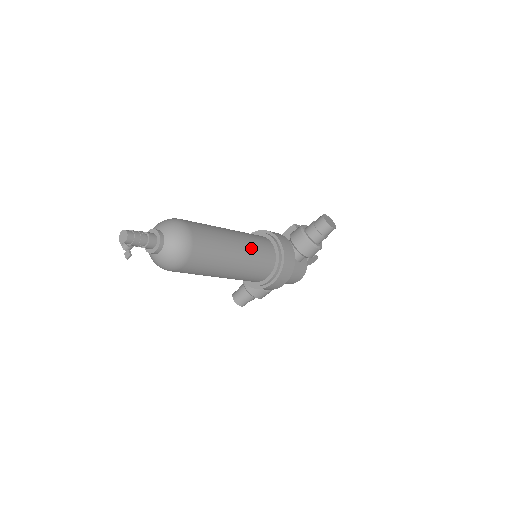
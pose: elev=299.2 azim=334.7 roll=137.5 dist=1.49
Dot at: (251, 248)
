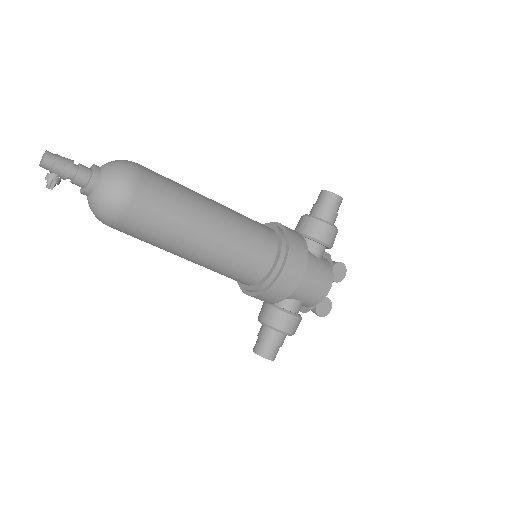
Dot at: (234, 212)
